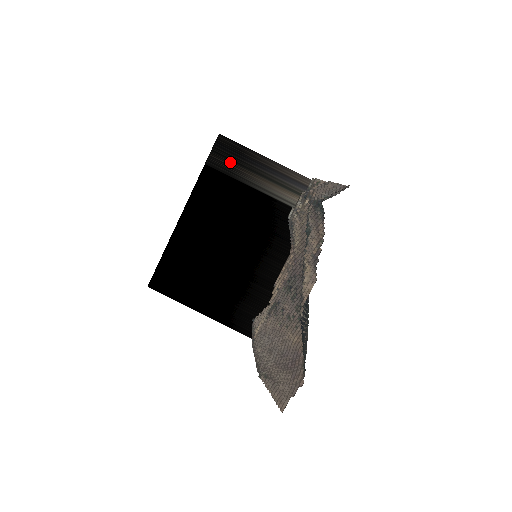
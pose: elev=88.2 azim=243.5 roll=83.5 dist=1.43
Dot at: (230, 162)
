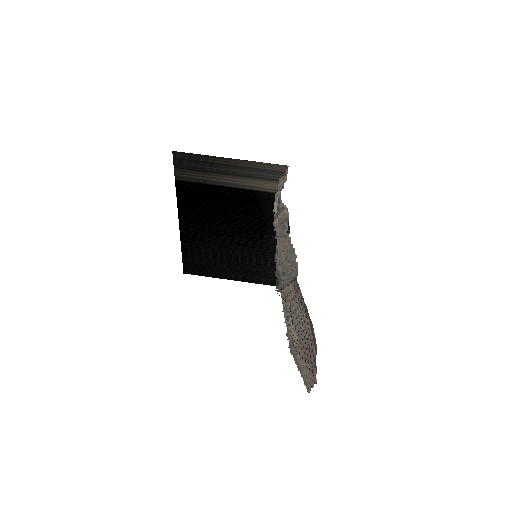
Dot at: (197, 172)
